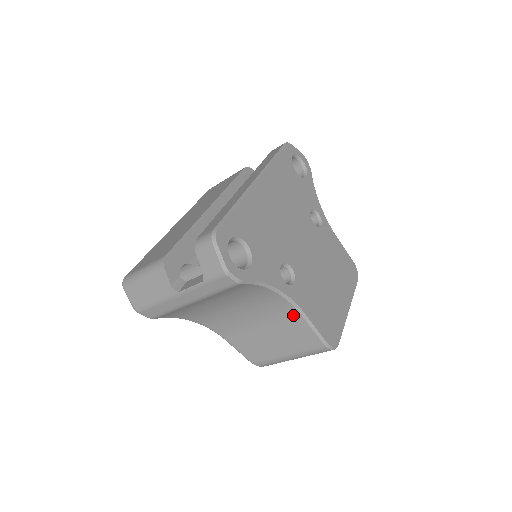
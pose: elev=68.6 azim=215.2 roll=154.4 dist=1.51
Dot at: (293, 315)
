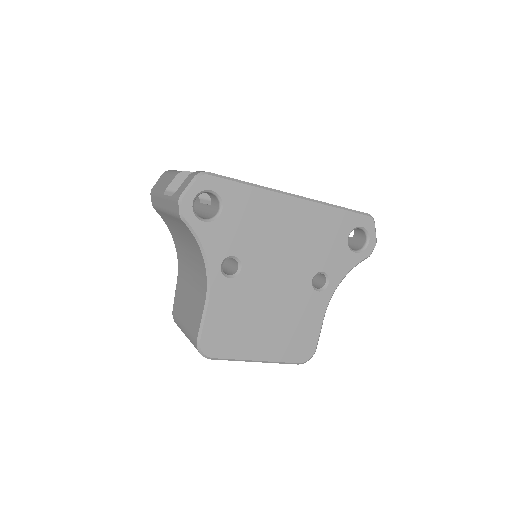
Dot at: (203, 295)
